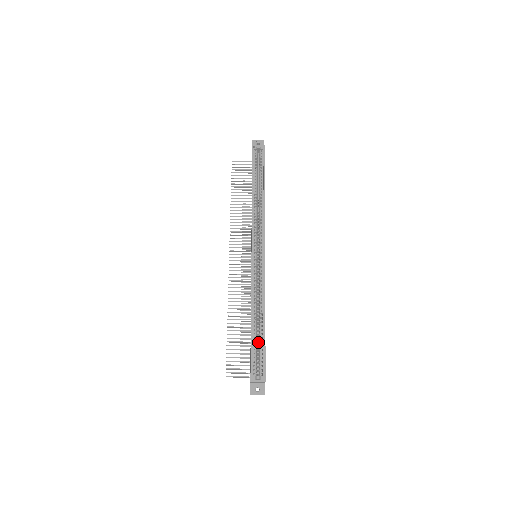
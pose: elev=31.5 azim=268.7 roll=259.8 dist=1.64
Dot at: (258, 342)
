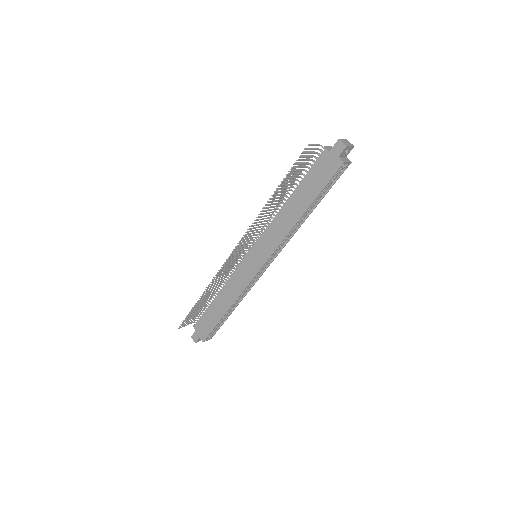
Dot at: occluded
